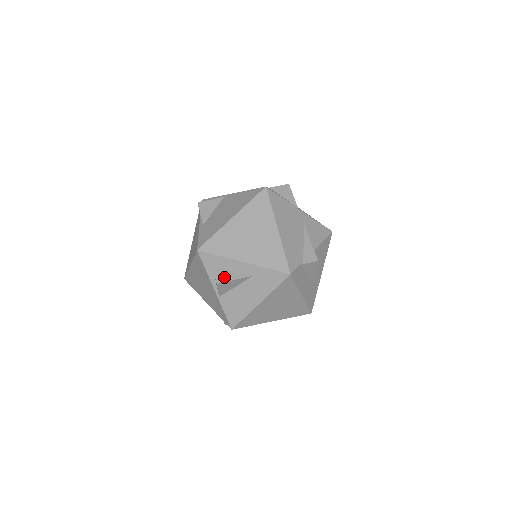
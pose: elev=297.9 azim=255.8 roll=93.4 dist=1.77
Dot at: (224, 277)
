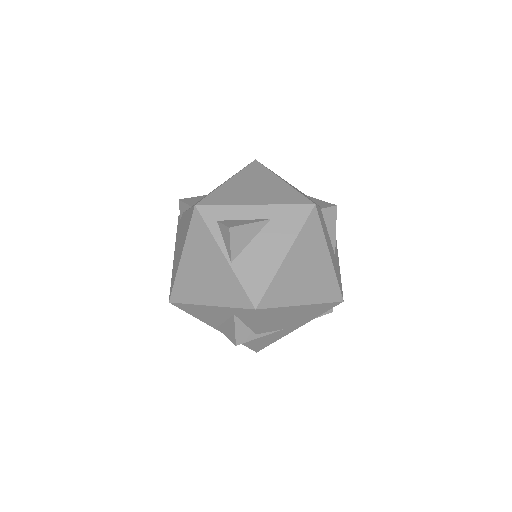
Dot at: (236, 223)
